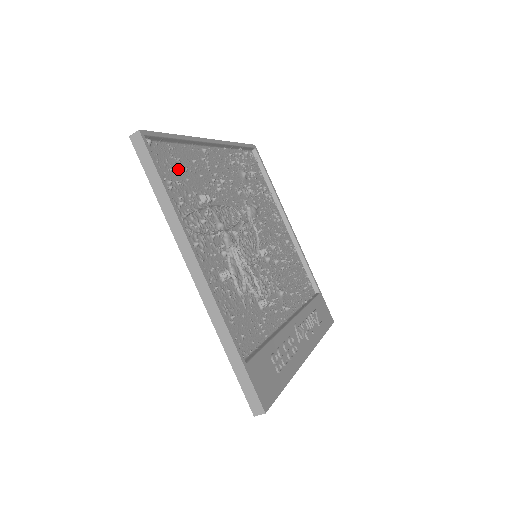
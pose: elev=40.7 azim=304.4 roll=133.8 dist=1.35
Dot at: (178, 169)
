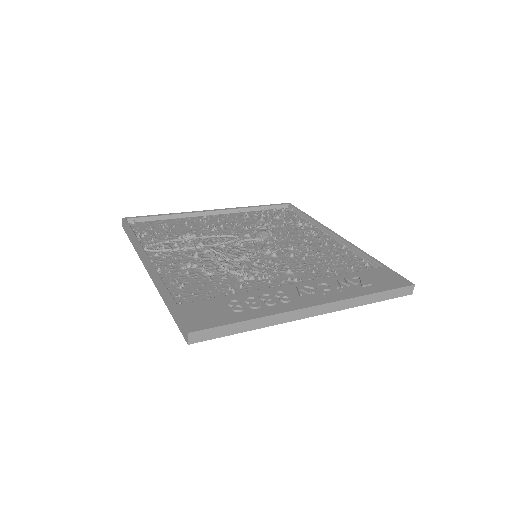
Dot at: (162, 228)
